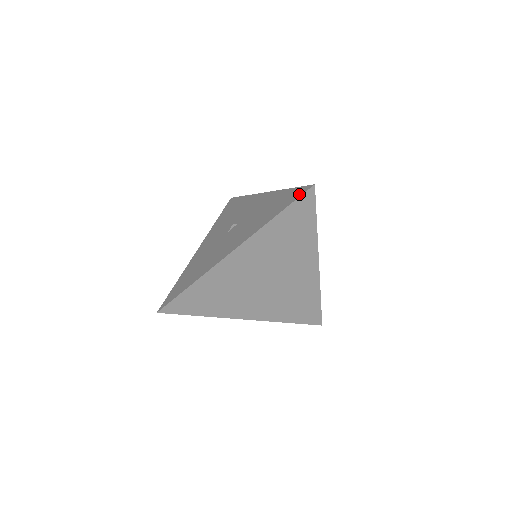
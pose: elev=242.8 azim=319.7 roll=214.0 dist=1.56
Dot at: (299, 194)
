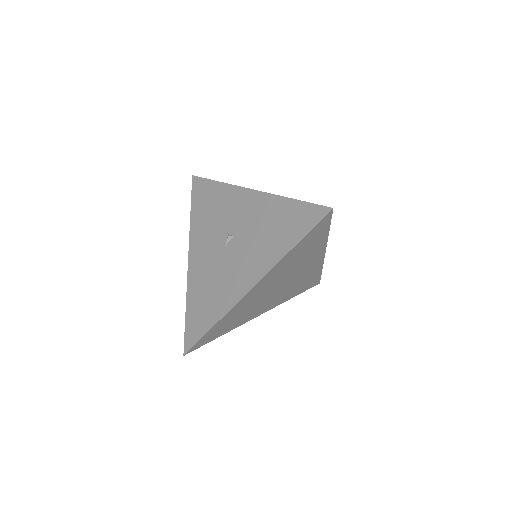
Dot at: (315, 218)
